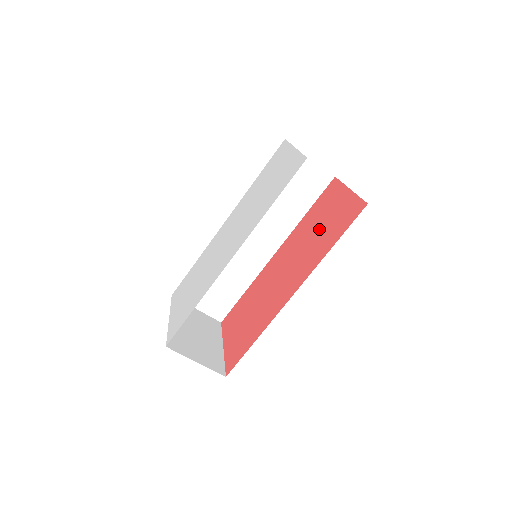
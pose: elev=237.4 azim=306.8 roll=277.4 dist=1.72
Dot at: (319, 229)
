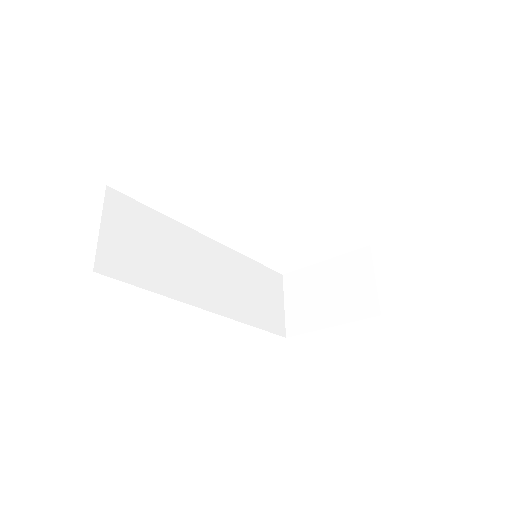
Dot at: occluded
